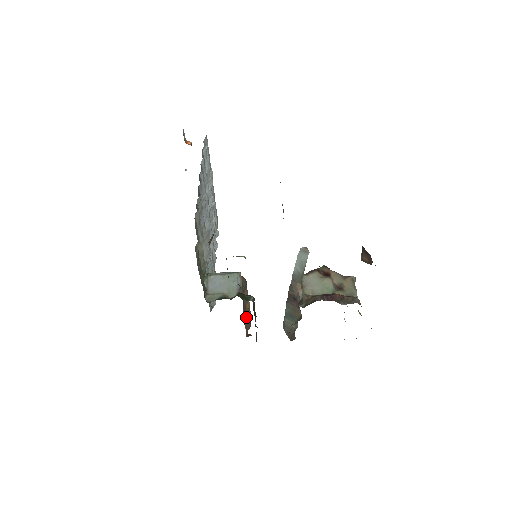
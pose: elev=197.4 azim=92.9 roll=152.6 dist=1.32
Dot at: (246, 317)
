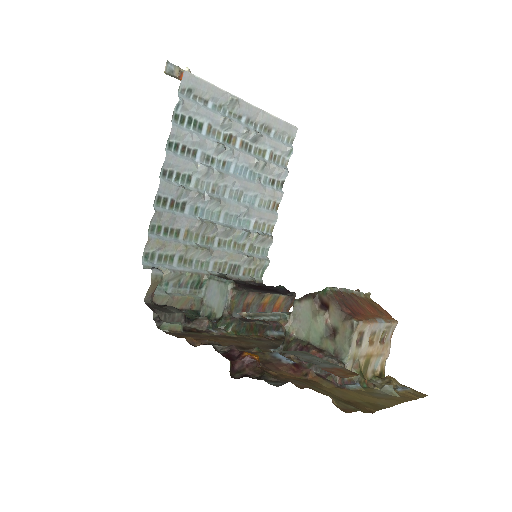
Dot at: (275, 304)
